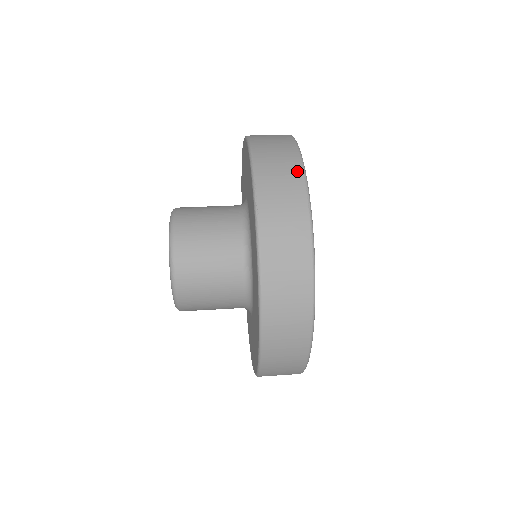
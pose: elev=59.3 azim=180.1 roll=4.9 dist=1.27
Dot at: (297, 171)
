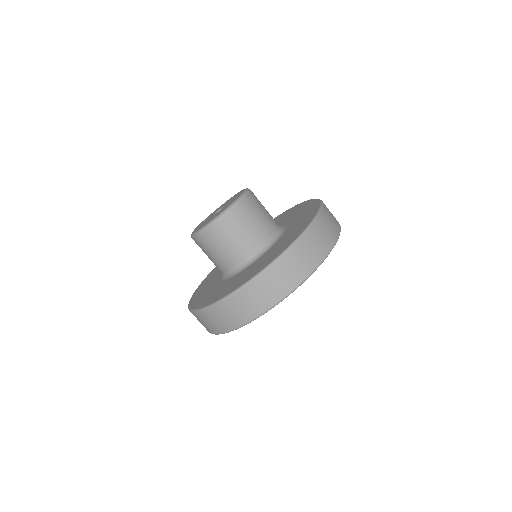
Dot at: (301, 277)
